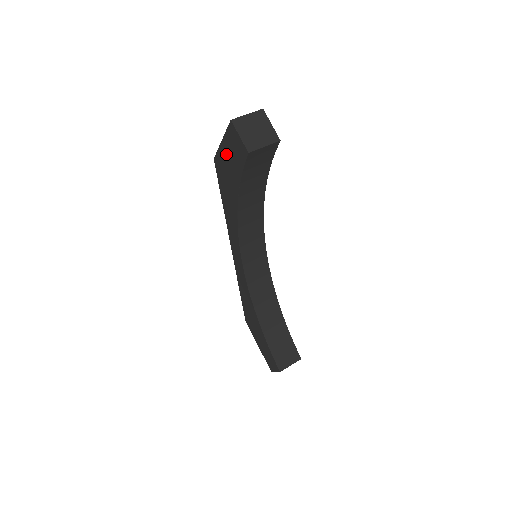
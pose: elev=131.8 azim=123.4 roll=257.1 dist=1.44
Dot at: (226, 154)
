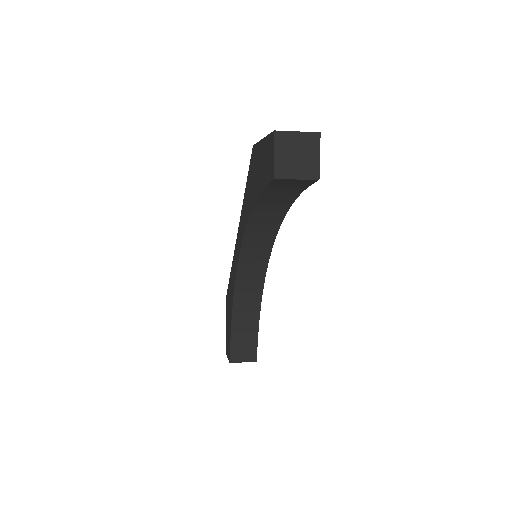
Dot at: (261, 155)
